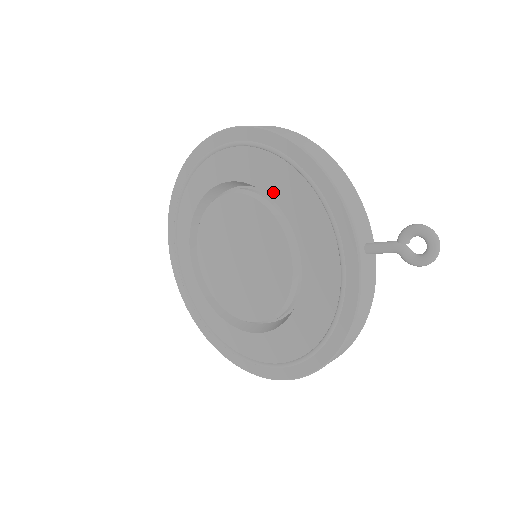
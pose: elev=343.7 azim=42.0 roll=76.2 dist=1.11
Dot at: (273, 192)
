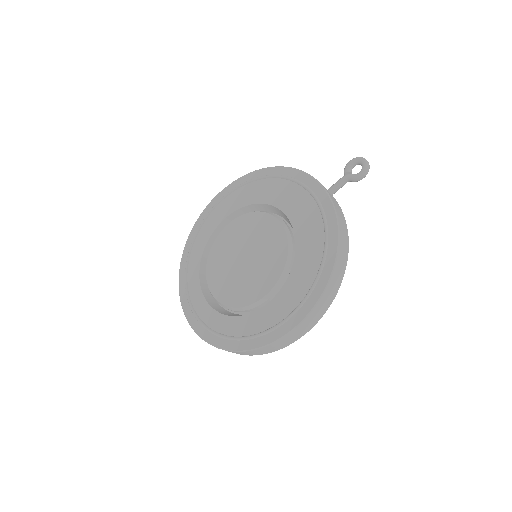
Dot at: (260, 199)
